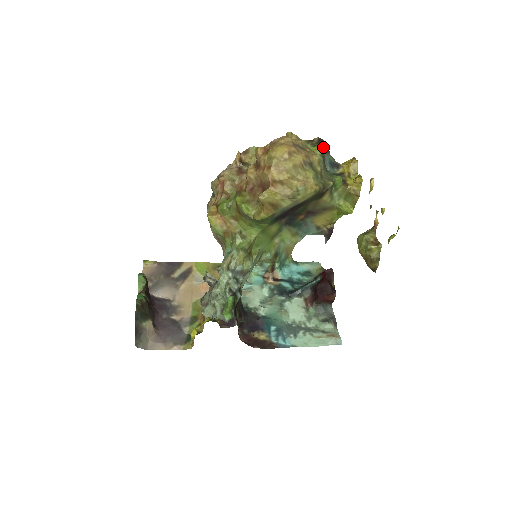
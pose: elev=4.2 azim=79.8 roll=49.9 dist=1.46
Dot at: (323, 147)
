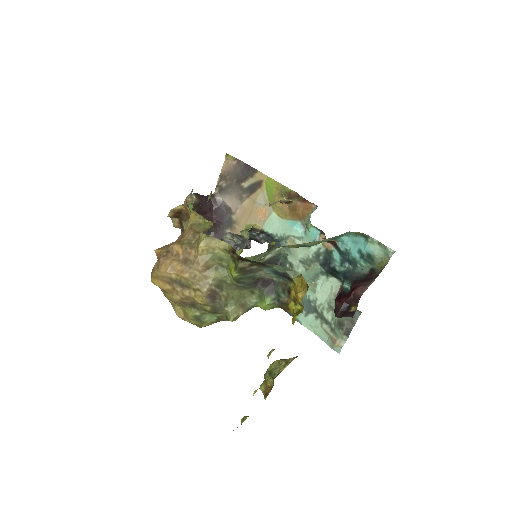
Dot at: (253, 262)
